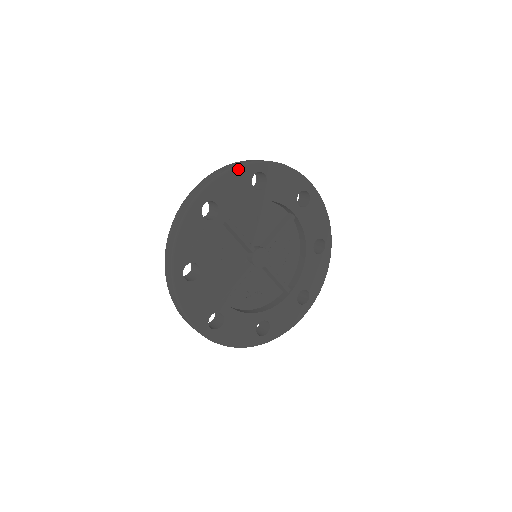
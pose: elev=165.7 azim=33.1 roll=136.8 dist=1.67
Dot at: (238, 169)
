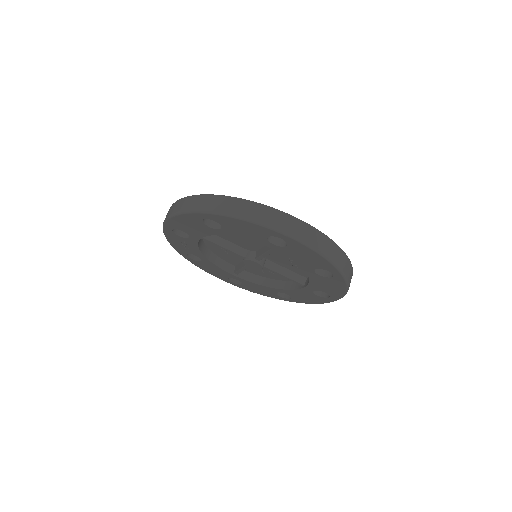
Dot at: (184, 215)
